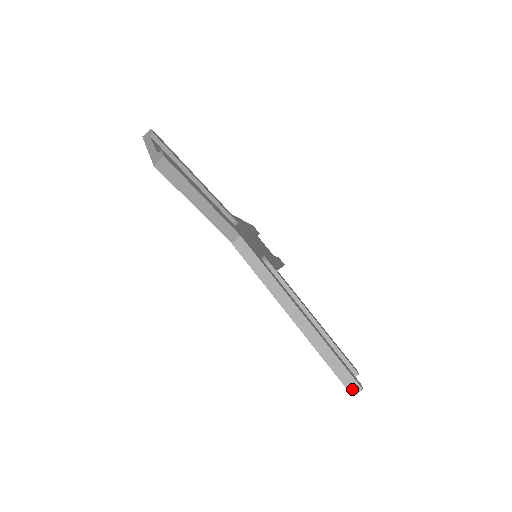
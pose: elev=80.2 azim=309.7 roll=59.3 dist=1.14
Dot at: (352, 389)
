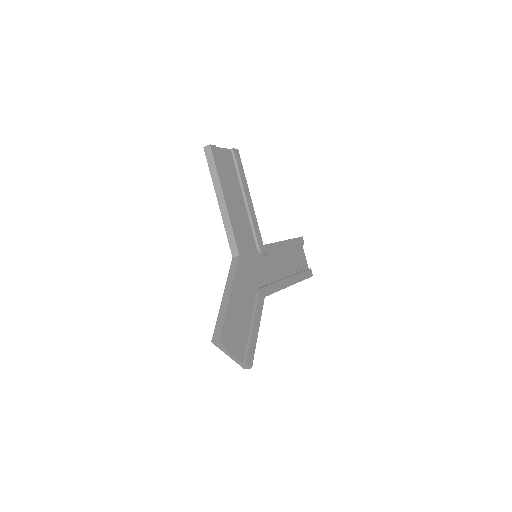
Dot at: occluded
